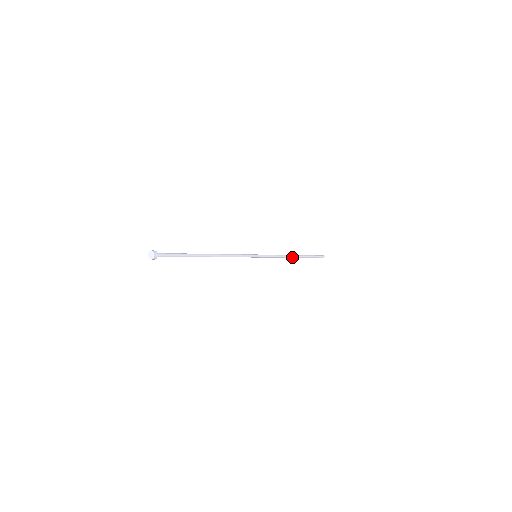
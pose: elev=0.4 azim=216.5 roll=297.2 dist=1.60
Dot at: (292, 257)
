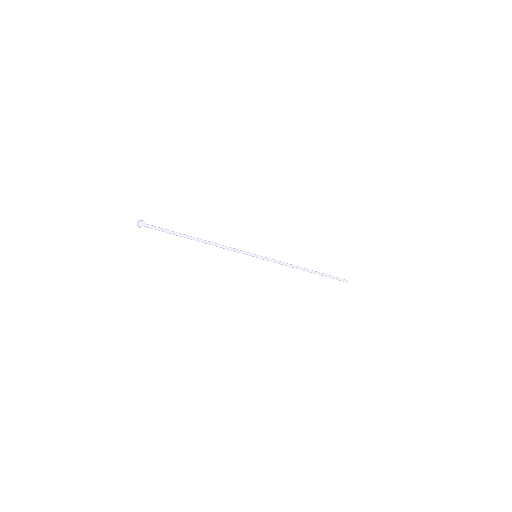
Dot at: (303, 269)
